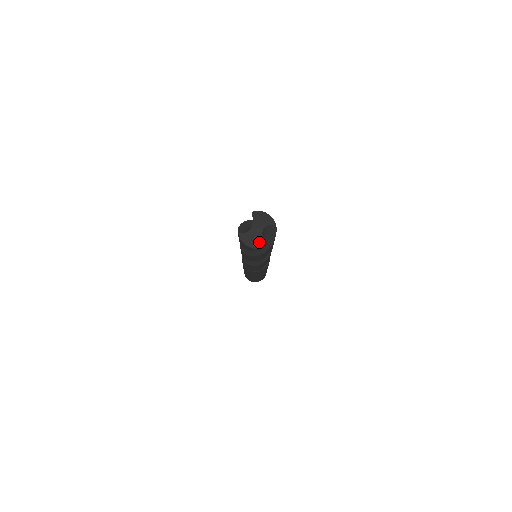
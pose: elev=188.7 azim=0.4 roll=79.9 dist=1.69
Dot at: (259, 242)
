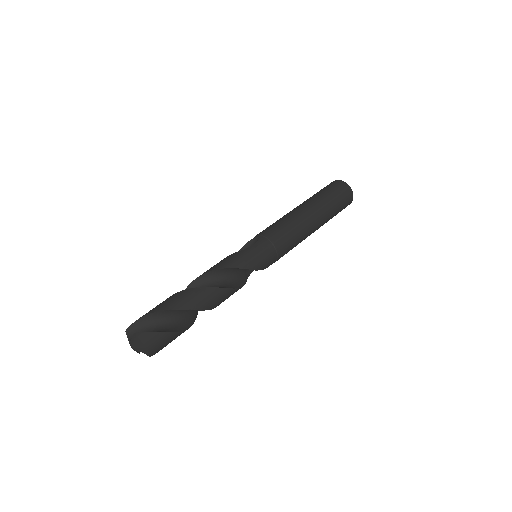
Dot at: occluded
